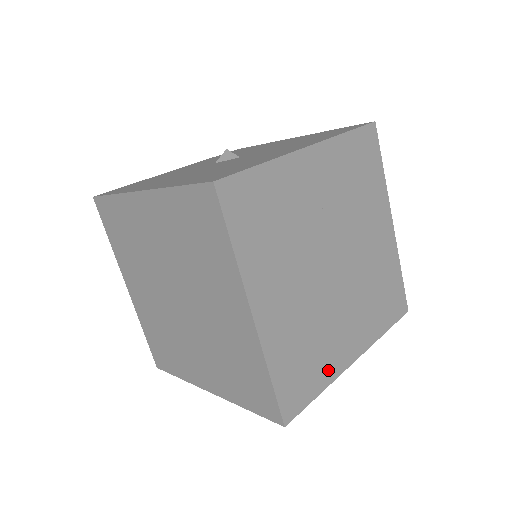
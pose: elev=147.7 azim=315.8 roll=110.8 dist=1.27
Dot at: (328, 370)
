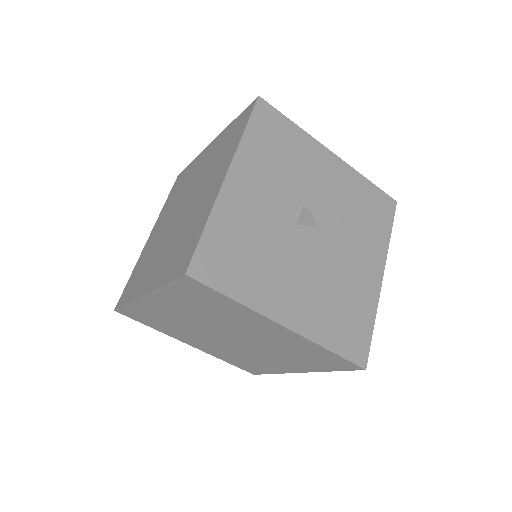
Dot at: occluded
